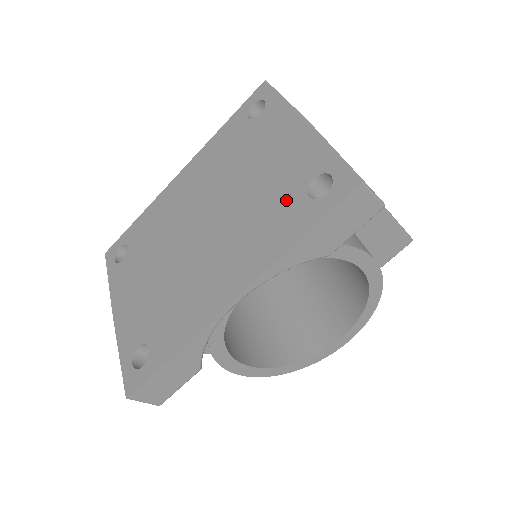
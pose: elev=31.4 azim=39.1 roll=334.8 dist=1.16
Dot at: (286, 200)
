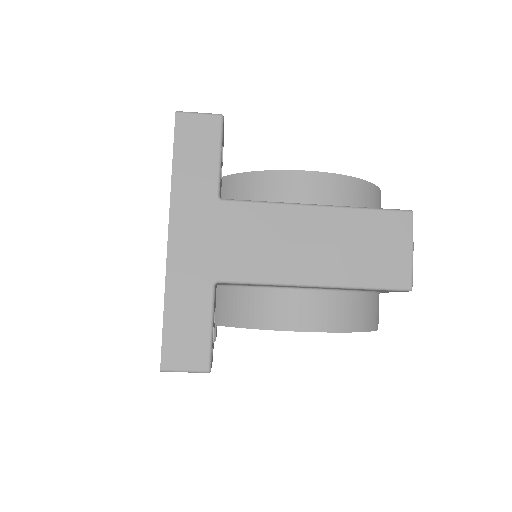
Dot at: occluded
